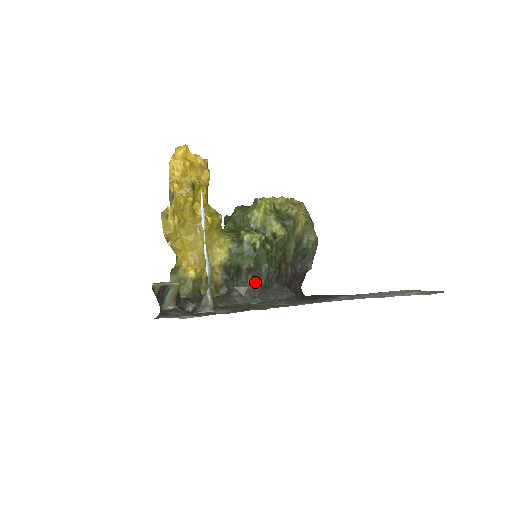
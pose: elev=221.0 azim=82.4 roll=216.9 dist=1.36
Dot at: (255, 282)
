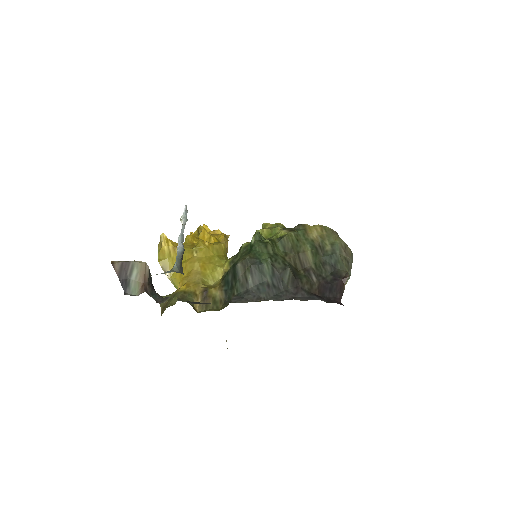
Dot at: (257, 280)
